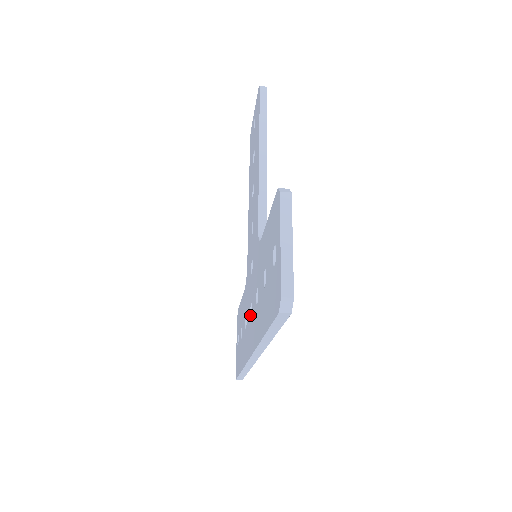
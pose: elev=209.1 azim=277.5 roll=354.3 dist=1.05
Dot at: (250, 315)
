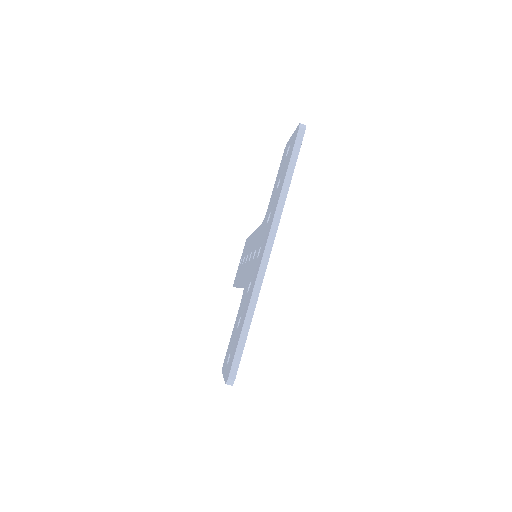
Dot at: (258, 257)
